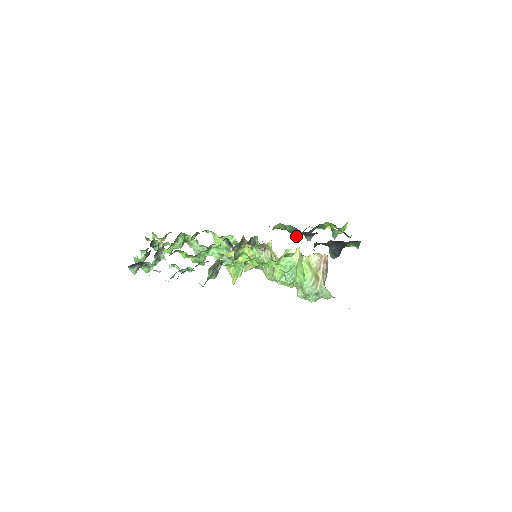
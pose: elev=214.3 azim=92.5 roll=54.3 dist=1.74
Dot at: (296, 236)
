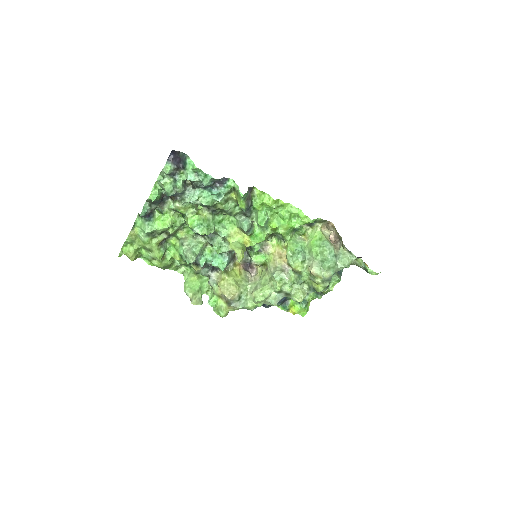
Dot at: occluded
